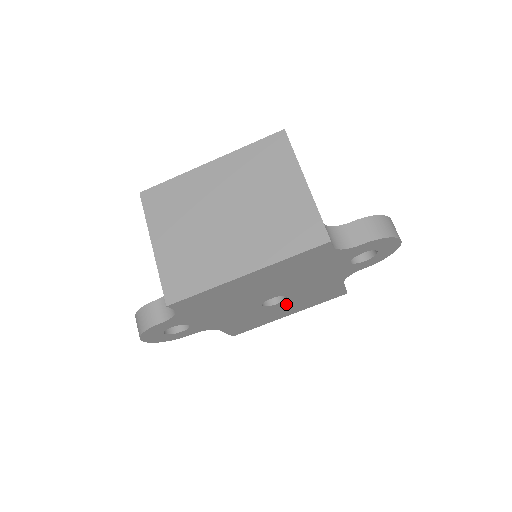
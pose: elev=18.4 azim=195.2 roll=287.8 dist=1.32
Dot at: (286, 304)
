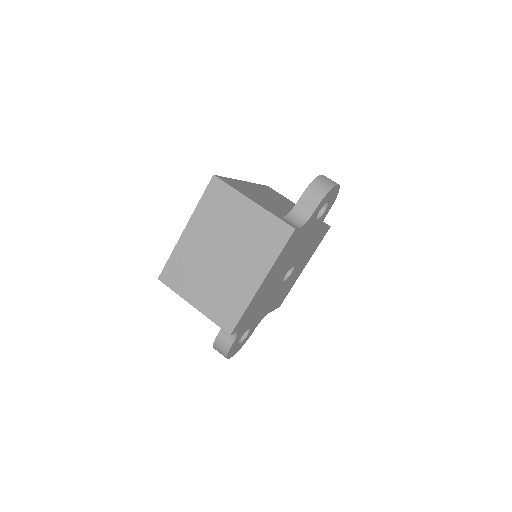
Dot at: (297, 267)
